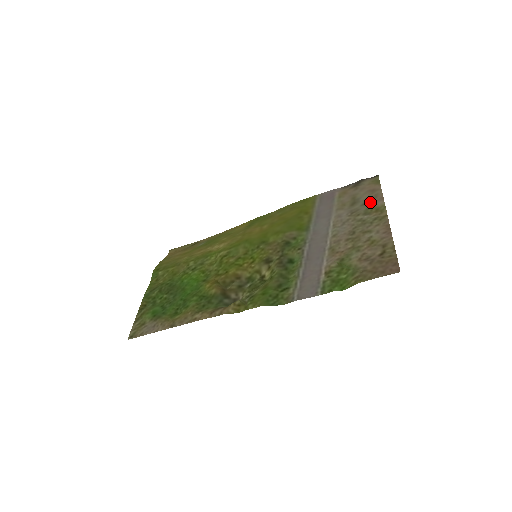
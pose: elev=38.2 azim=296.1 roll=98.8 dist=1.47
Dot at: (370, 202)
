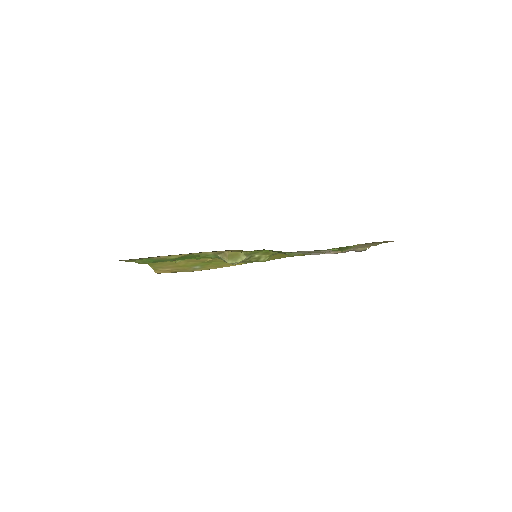
Dot at: occluded
